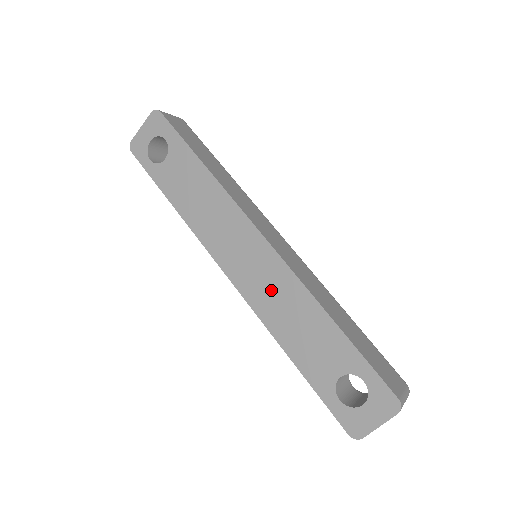
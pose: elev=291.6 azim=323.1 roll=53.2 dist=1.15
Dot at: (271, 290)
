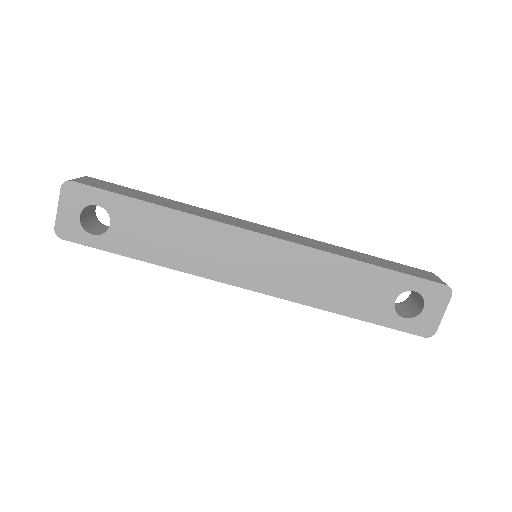
Dot at: (297, 274)
